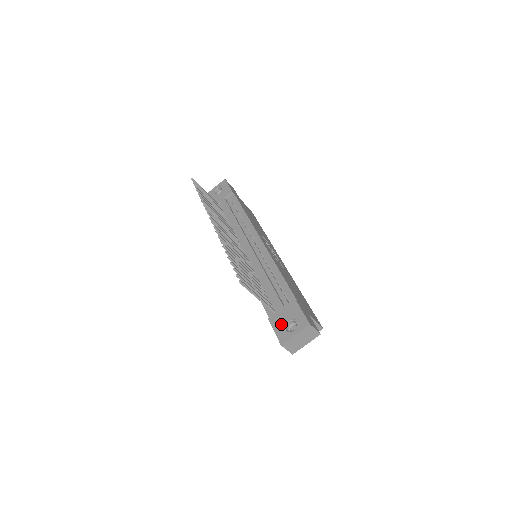
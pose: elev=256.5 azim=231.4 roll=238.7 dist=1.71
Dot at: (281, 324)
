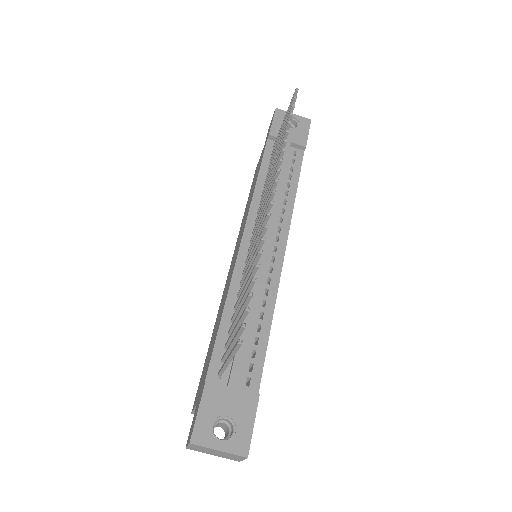
Dot at: (215, 411)
